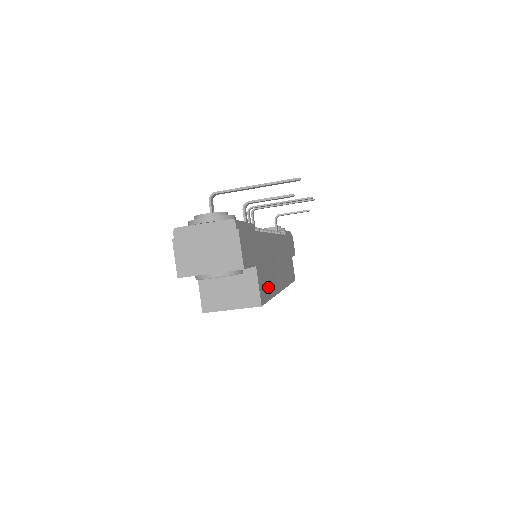
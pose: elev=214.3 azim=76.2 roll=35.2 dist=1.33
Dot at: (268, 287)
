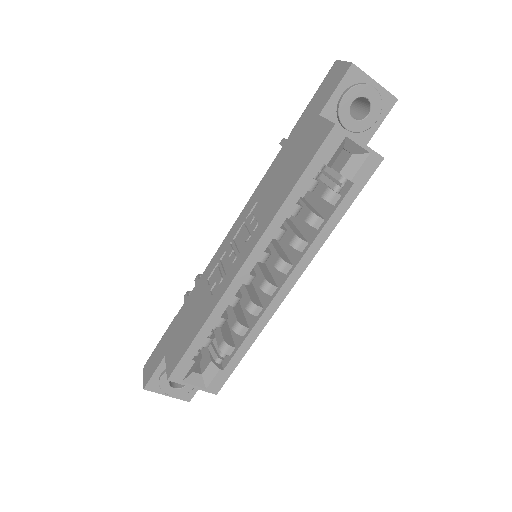
Dot at: occluded
